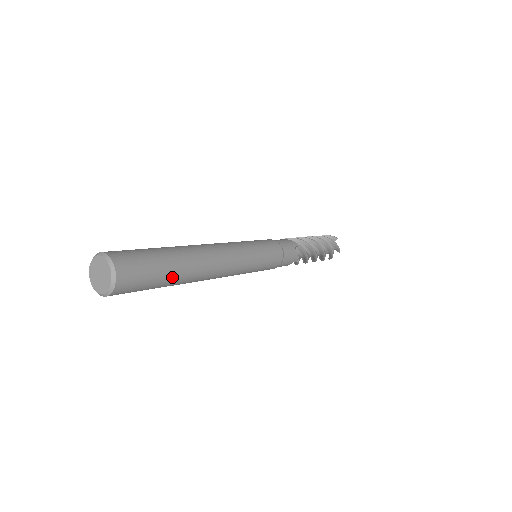
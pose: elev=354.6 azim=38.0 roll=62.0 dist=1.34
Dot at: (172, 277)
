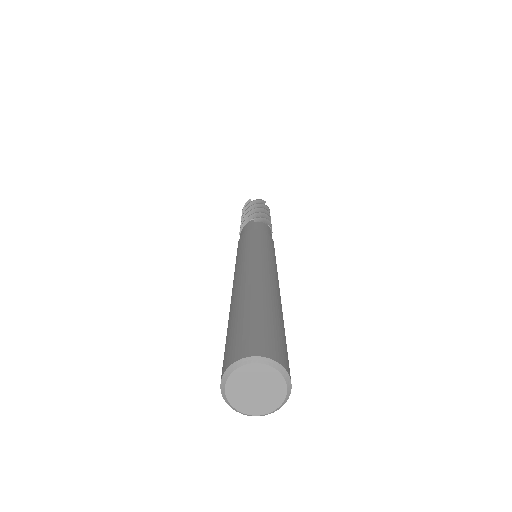
Dot at: occluded
